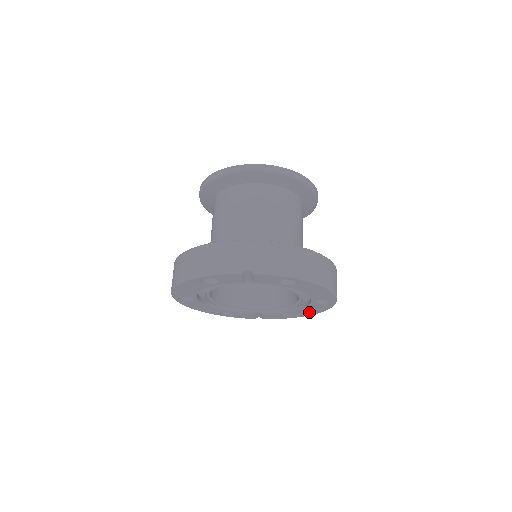
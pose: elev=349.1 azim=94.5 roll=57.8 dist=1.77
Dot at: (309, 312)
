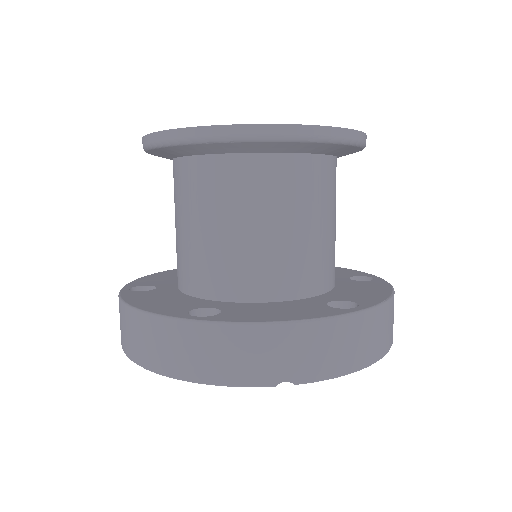
Dot at: occluded
